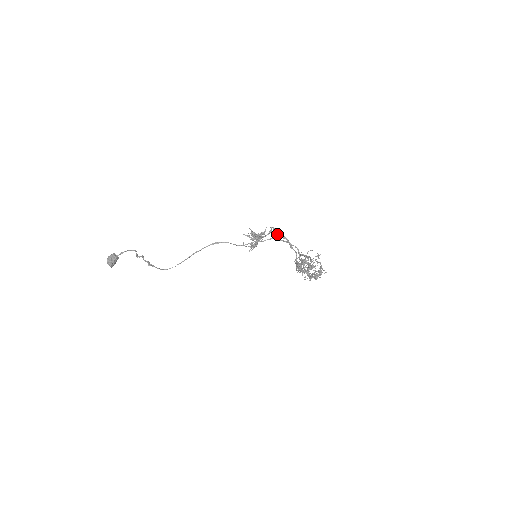
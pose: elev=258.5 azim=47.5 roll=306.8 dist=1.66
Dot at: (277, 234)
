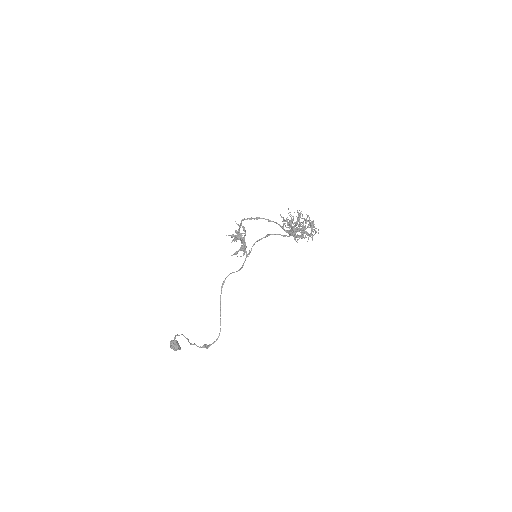
Dot at: occluded
